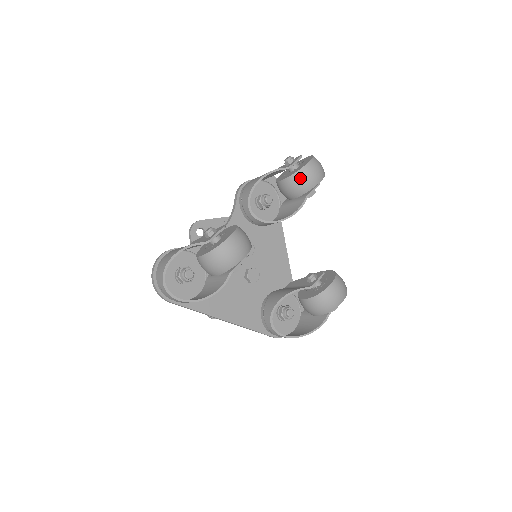
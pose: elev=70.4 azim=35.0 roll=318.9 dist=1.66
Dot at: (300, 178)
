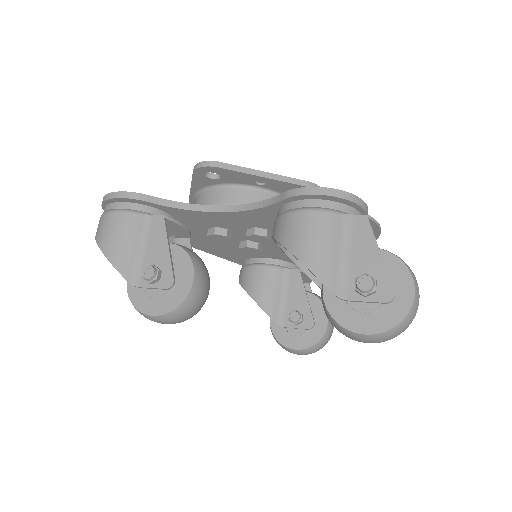
Dot at: (334, 326)
